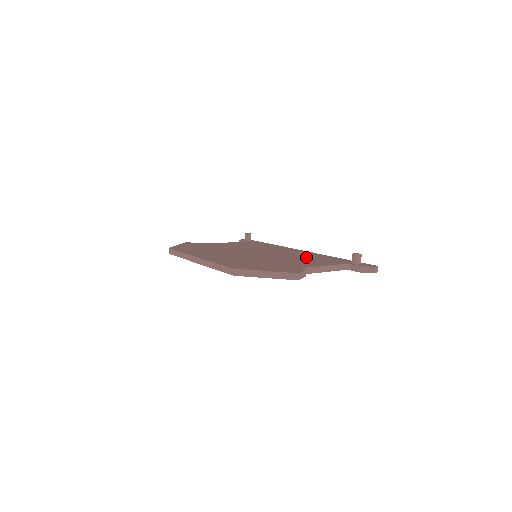
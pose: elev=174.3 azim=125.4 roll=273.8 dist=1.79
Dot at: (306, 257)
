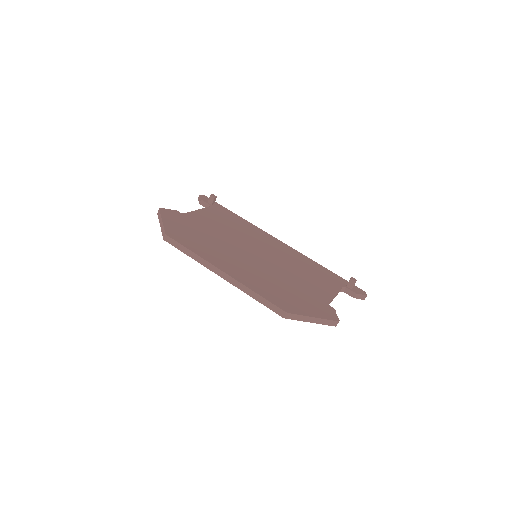
Dot at: (304, 267)
